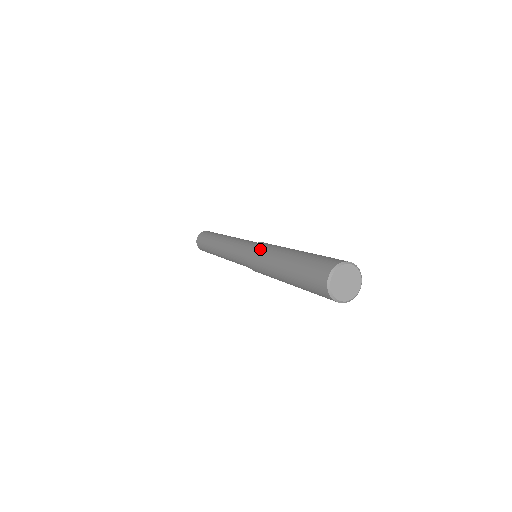
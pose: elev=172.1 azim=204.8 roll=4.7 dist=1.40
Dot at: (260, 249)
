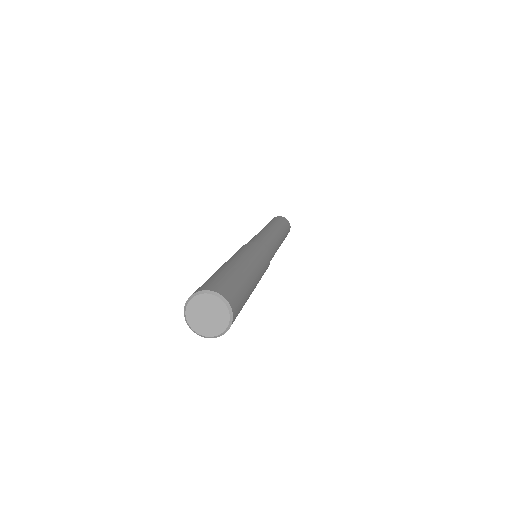
Dot at: occluded
